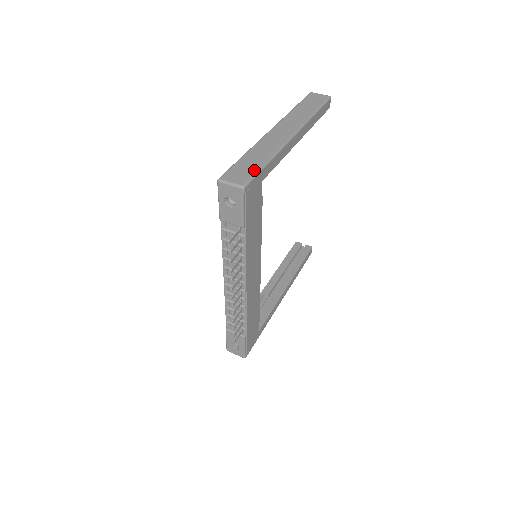
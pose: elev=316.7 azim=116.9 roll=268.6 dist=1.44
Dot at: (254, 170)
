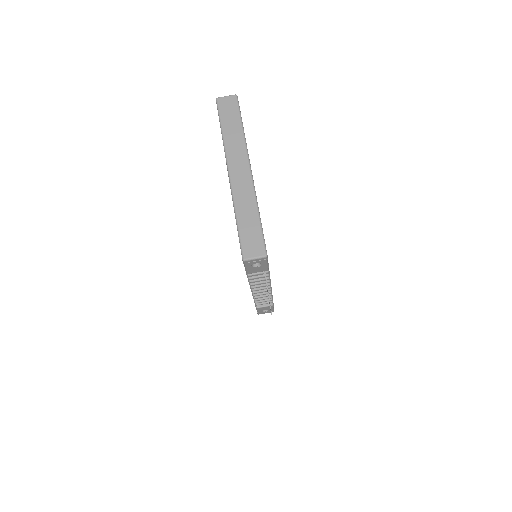
Dot at: (259, 233)
